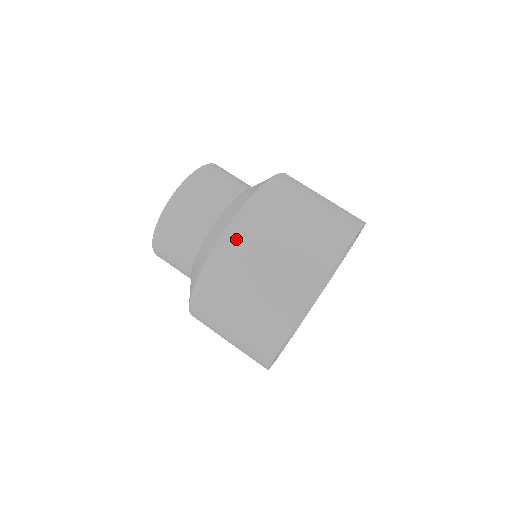
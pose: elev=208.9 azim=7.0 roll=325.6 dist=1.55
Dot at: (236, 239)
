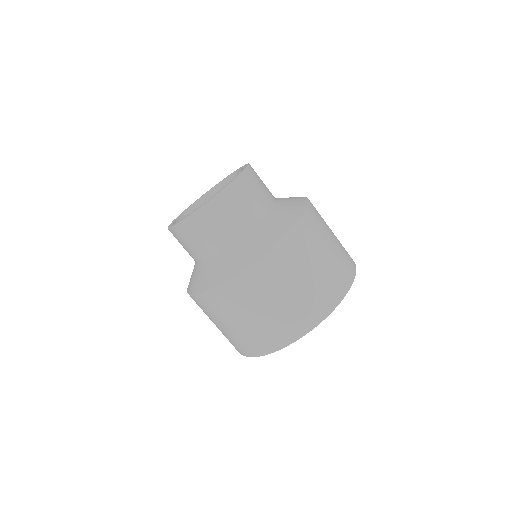
Dot at: (303, 234)
